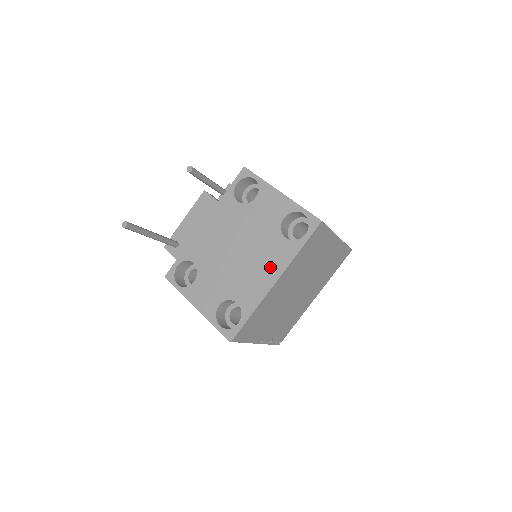
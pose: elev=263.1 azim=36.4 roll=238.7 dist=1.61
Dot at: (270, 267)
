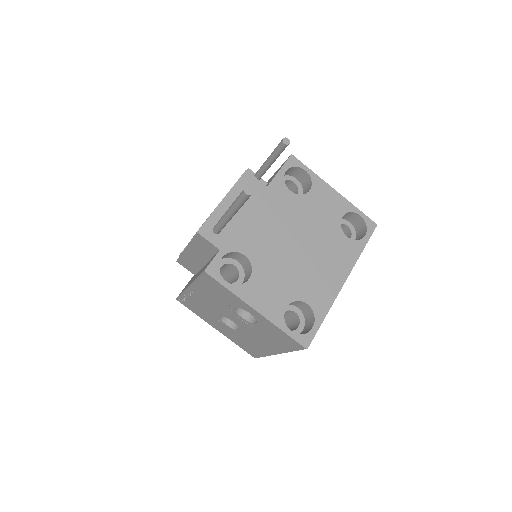
Dot at: (337, 266)
